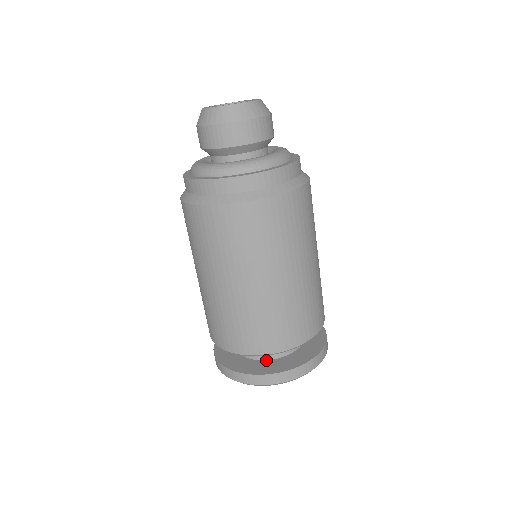
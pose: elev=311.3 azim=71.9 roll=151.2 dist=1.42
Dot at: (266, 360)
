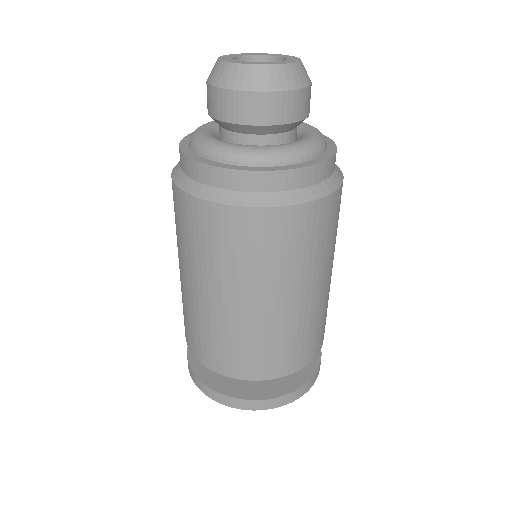
Dot at: occluded
